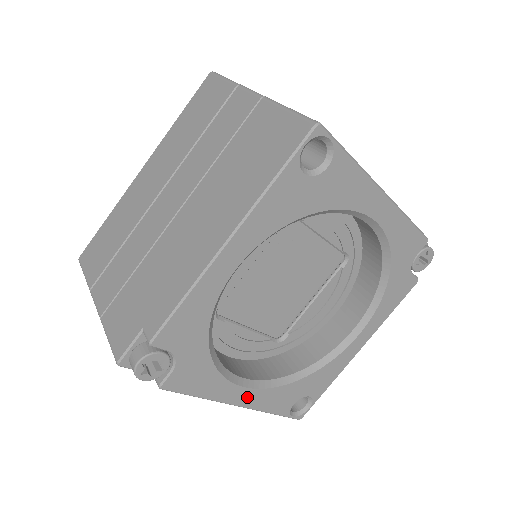
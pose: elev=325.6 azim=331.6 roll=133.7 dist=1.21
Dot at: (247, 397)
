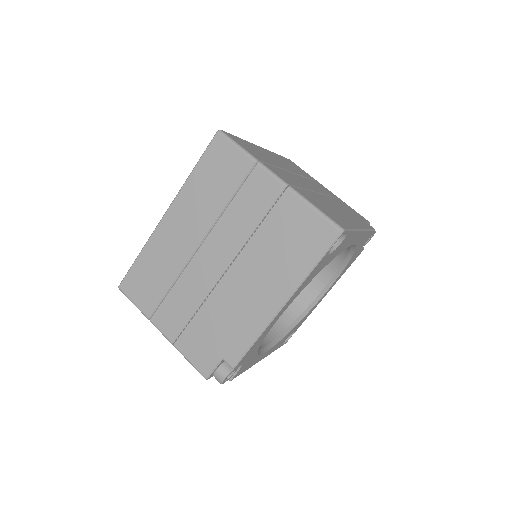
Dot at: (266, 354)
